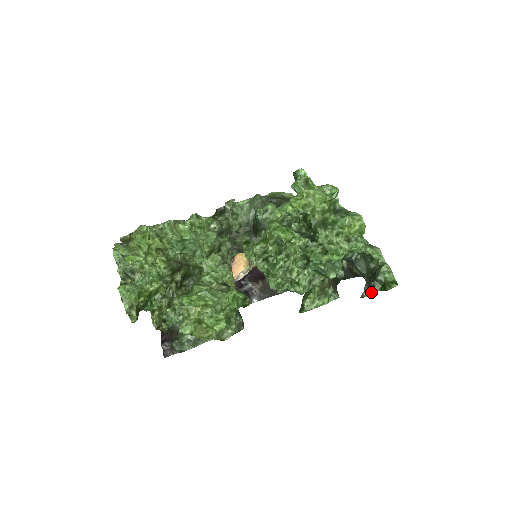
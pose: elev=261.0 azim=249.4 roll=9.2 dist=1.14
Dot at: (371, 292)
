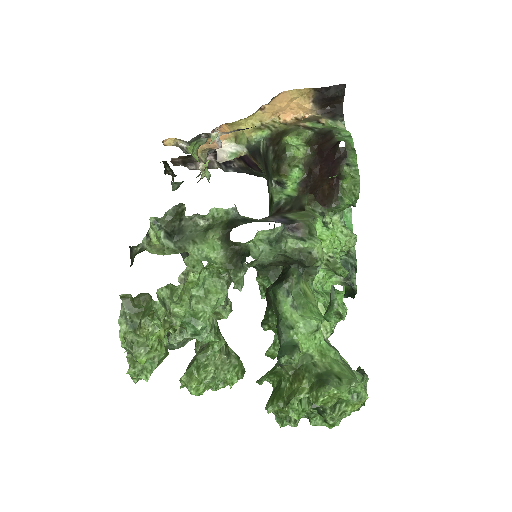
Dot at: occluded
